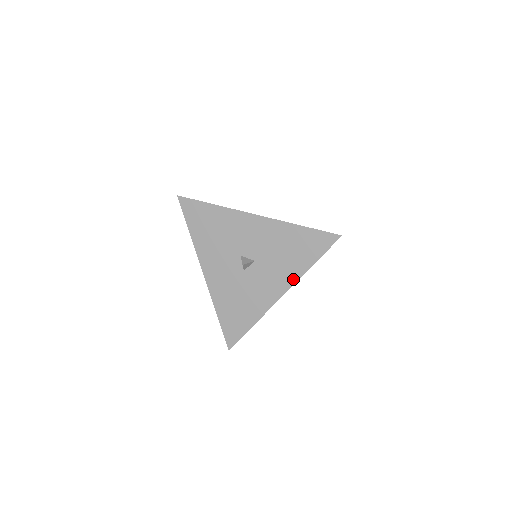
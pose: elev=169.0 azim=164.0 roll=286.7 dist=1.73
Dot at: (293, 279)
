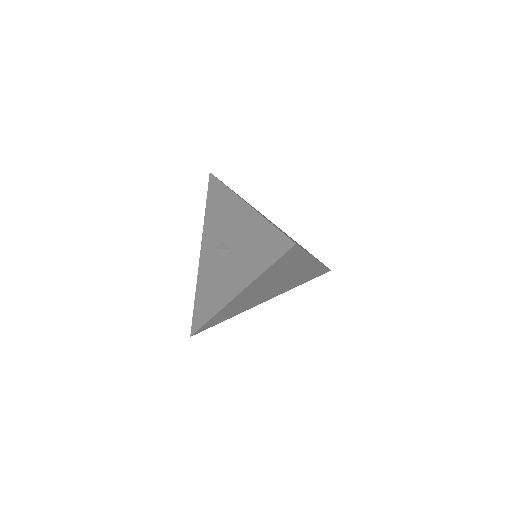
Dot at: (248, 281)
